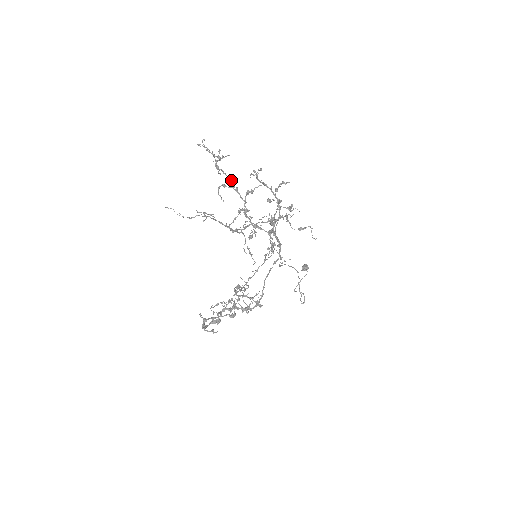
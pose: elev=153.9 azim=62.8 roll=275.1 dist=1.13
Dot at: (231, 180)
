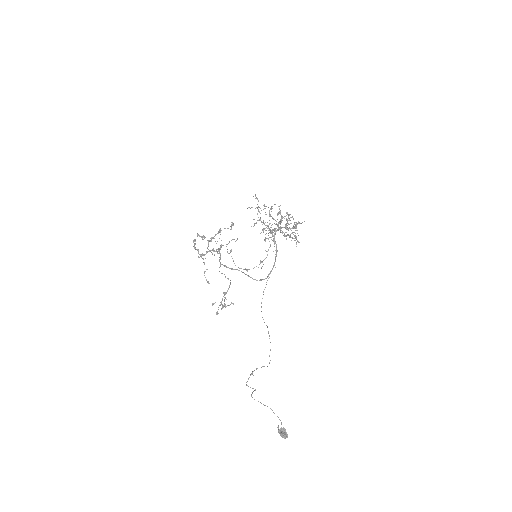
Dot at: occluded
